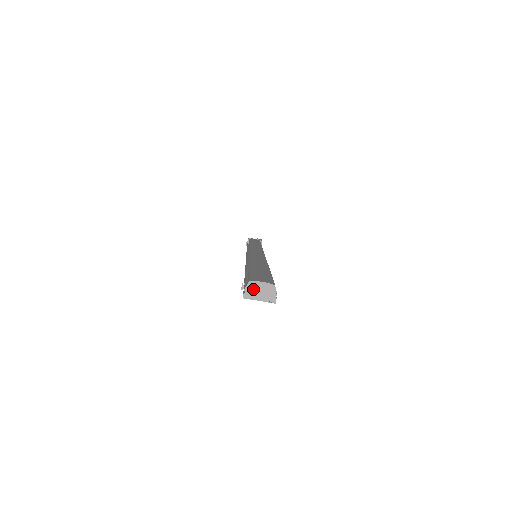
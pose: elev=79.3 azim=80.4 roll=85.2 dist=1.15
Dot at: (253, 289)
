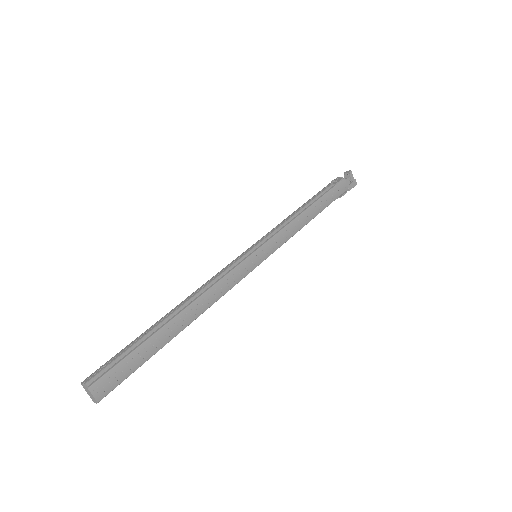
Dot at: (87, 390)
